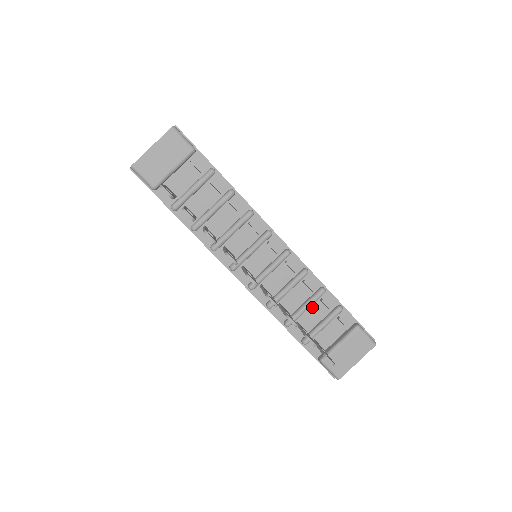
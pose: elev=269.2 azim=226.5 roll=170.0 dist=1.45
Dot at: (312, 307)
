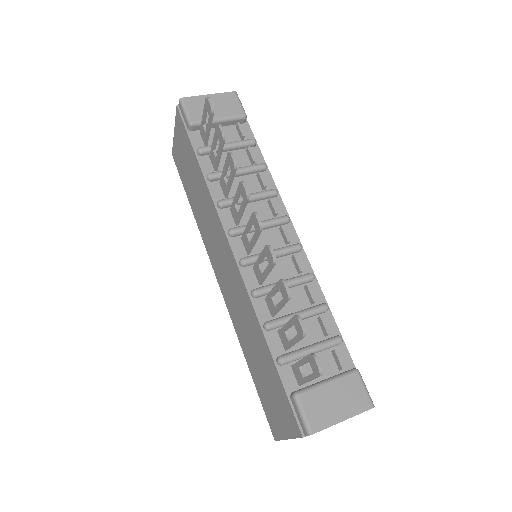
Dot at: (305, 322)
